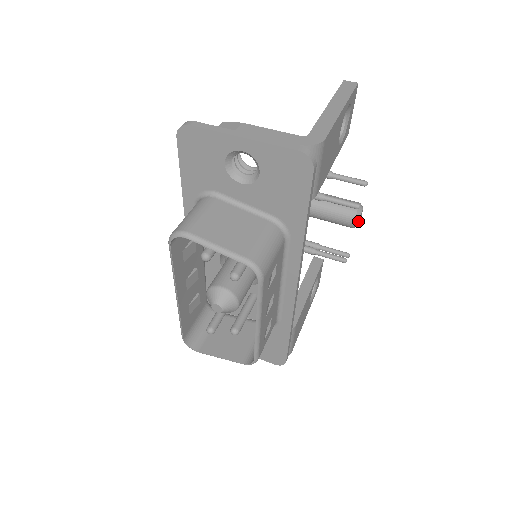
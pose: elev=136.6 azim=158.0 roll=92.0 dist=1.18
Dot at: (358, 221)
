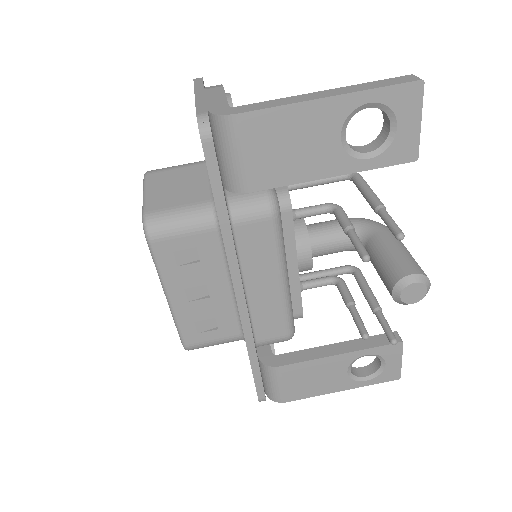
Dot at: (399, 294)
